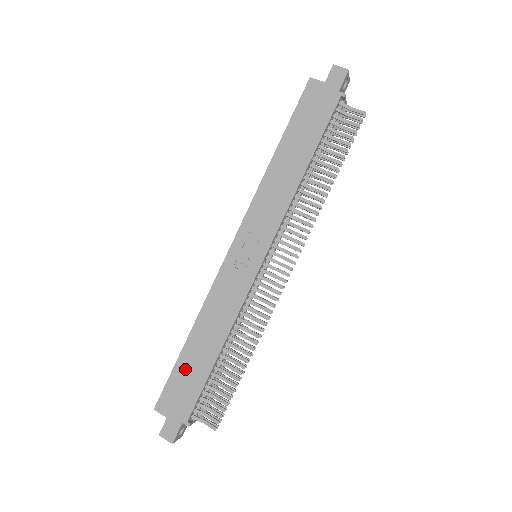
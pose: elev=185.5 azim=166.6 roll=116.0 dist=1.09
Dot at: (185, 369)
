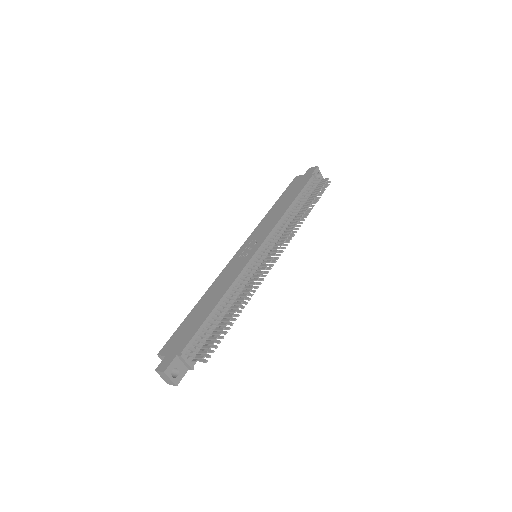
Dot at: (189, 322)
